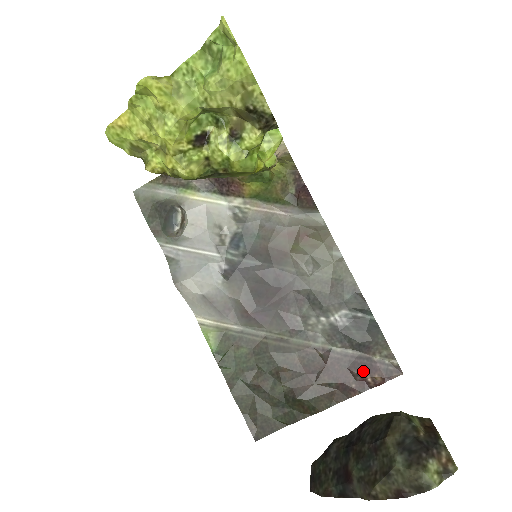
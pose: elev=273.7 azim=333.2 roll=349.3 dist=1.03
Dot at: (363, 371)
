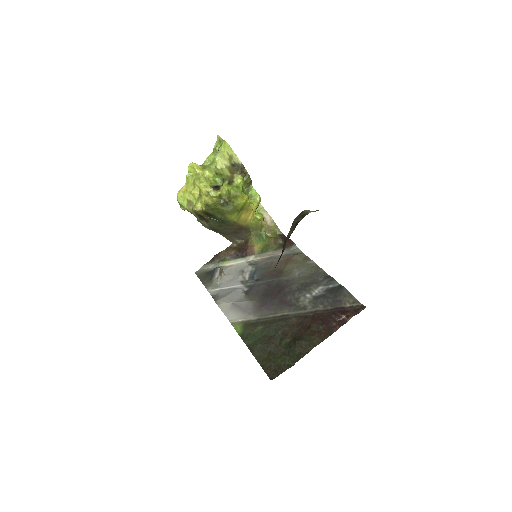
Dot at: (339, 314)
